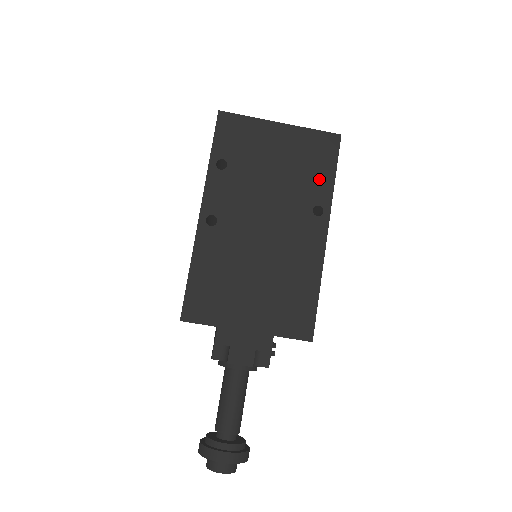
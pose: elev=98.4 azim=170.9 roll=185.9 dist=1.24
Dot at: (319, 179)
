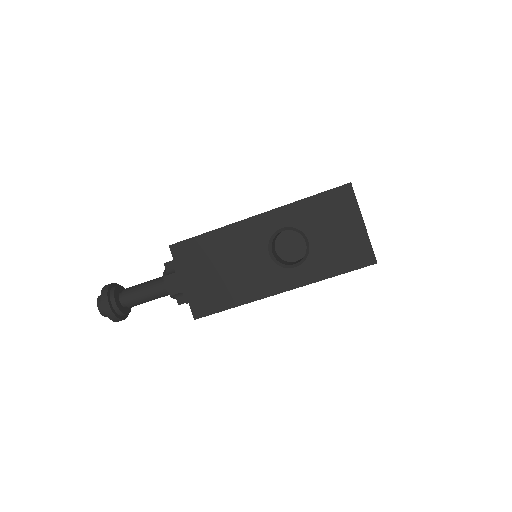
Dot at: occluded
